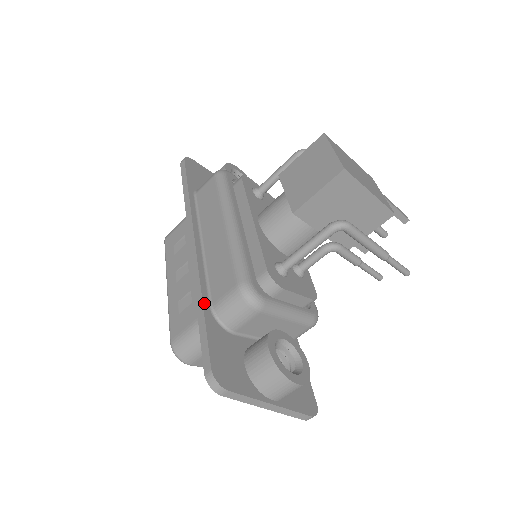
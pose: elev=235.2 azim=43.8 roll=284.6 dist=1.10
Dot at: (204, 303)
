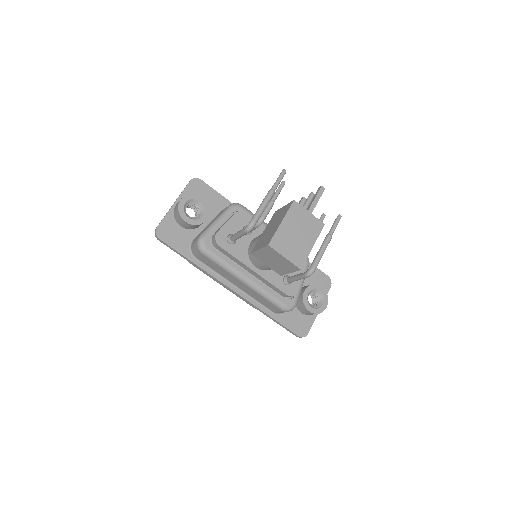
Dot at: (270, 315)
